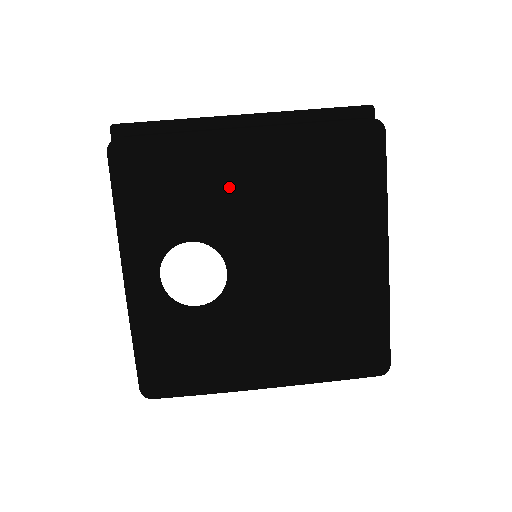
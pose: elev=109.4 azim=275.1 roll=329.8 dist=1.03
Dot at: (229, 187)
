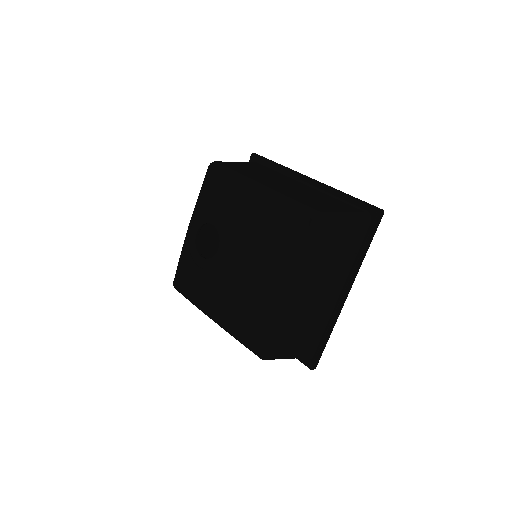
Dot at: (238, 208)
